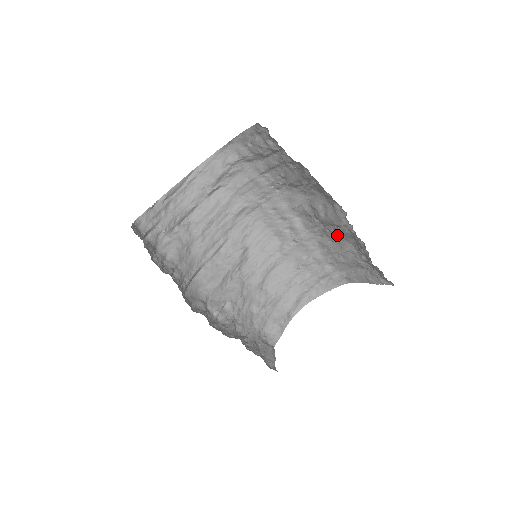
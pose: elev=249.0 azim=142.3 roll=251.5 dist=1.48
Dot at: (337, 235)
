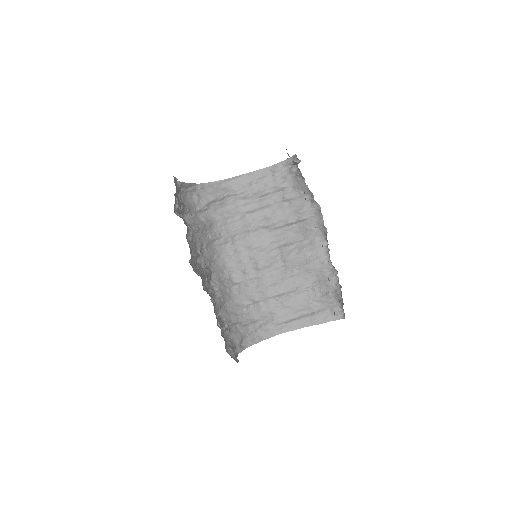
Dot at: (297, 275)
